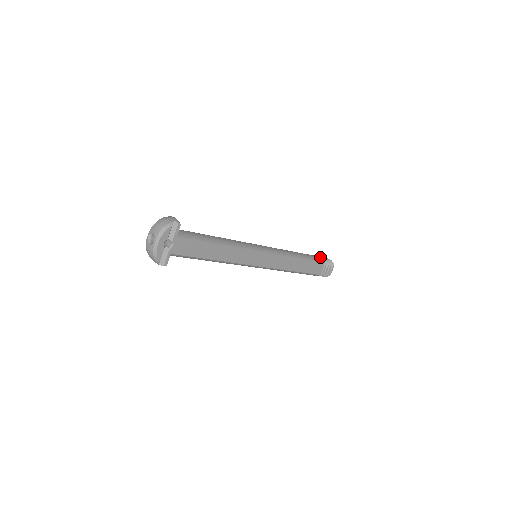
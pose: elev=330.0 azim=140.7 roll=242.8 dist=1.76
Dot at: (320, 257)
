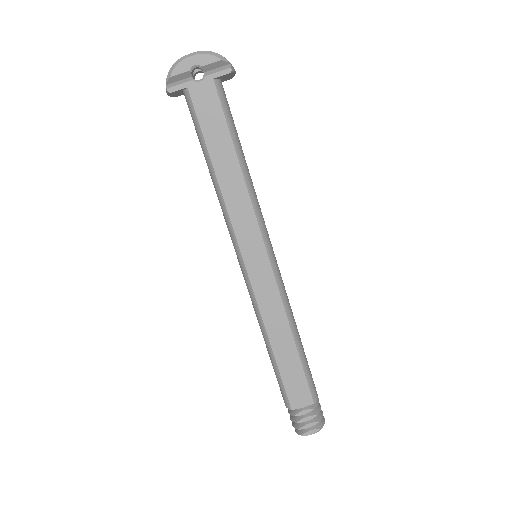
Dot at: occluded
